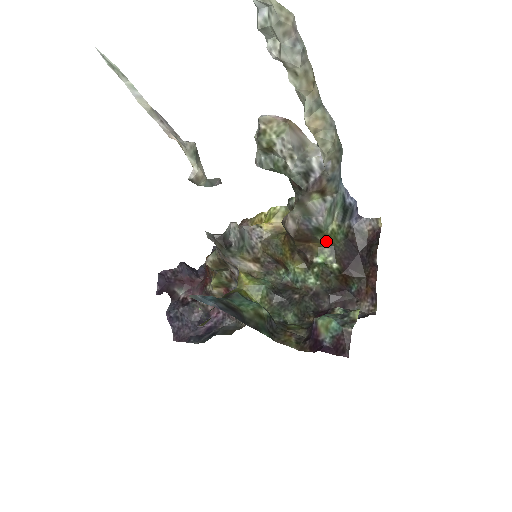
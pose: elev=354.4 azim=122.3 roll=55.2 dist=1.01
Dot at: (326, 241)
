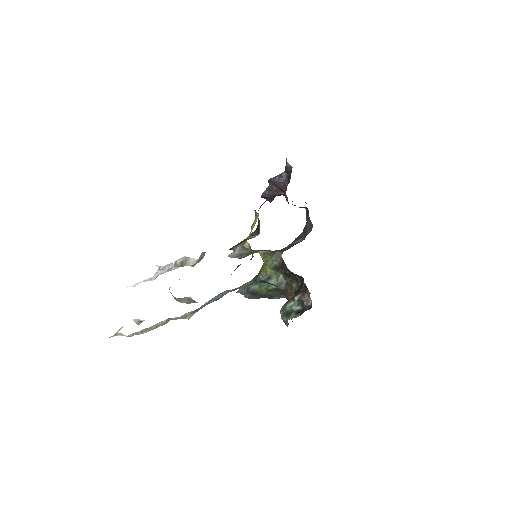
Dot at: occluded
